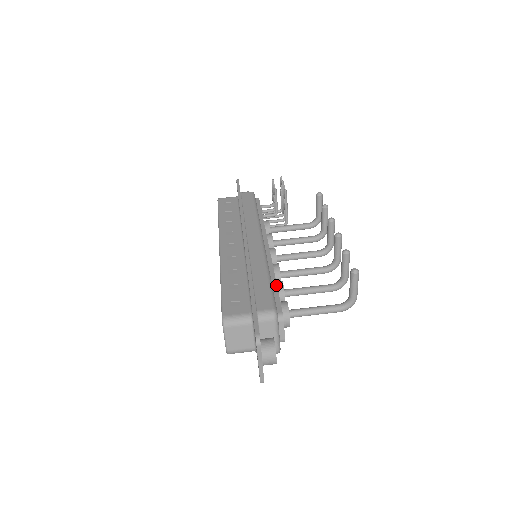
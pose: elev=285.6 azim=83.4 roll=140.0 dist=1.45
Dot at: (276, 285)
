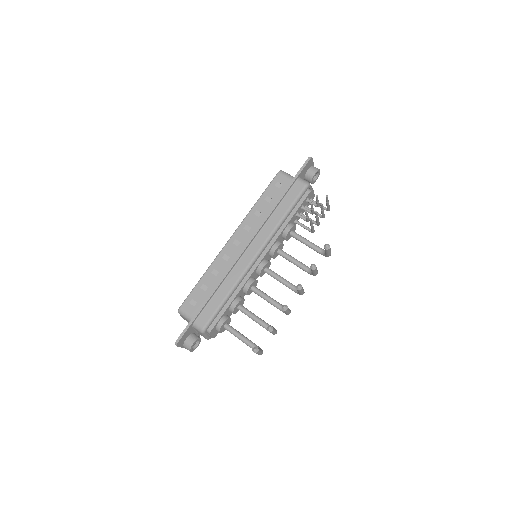
Dot at: (229, 305)
